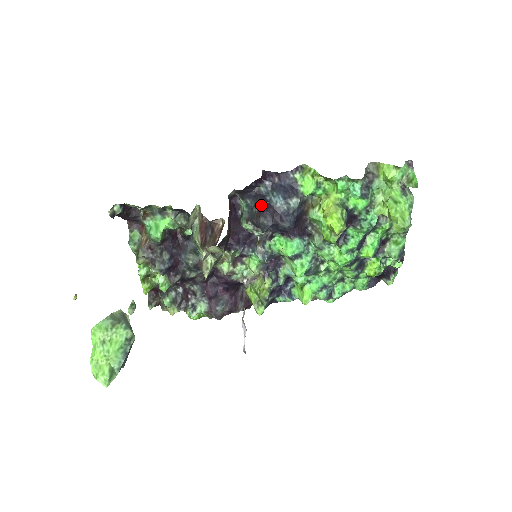
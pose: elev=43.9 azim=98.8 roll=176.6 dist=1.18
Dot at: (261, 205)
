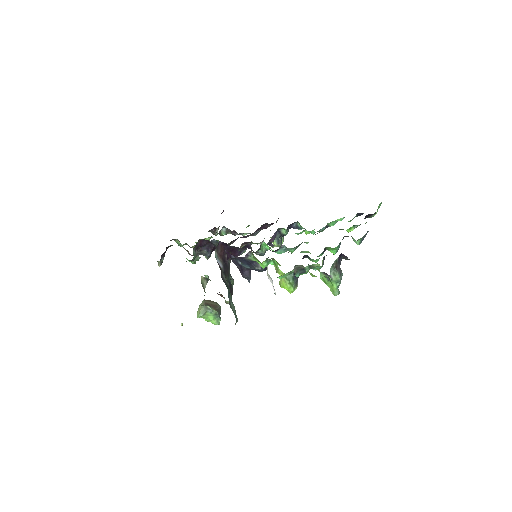
Dot at: (238, 267)
